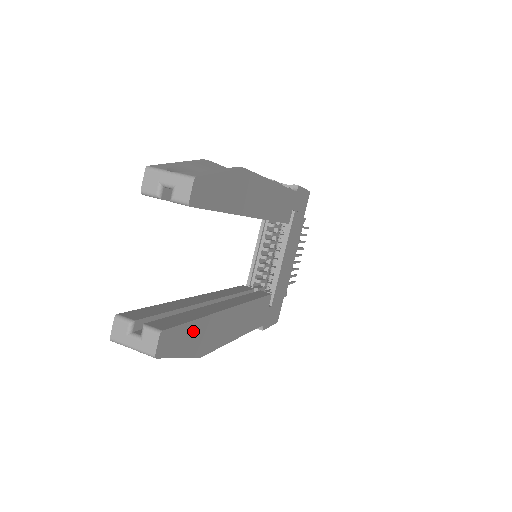
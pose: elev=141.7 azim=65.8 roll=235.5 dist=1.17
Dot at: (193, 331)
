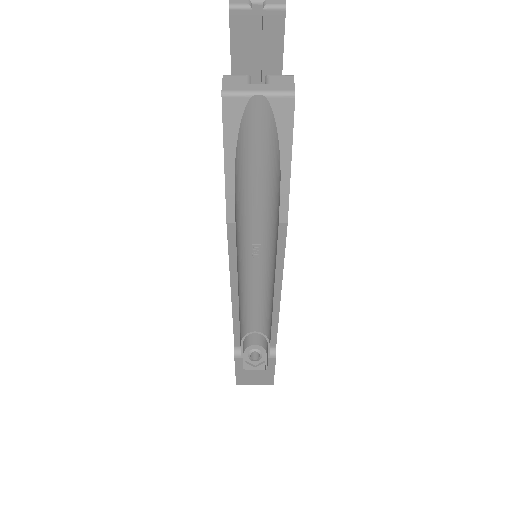
Dot at: occluded
